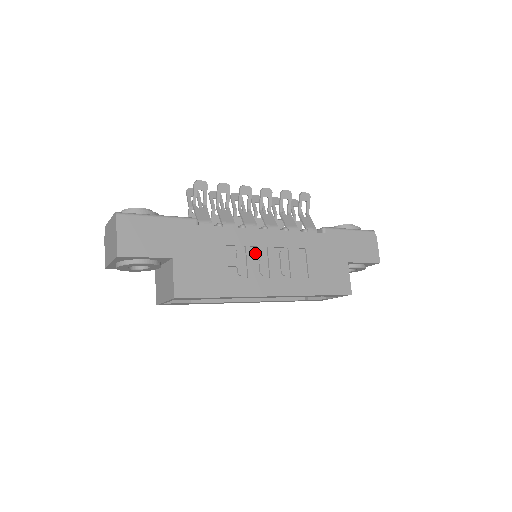
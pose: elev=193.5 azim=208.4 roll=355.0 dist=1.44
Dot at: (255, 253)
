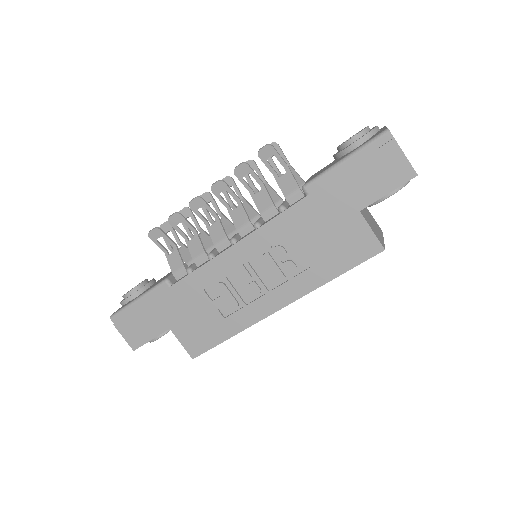
Dot at: (237, 277)
